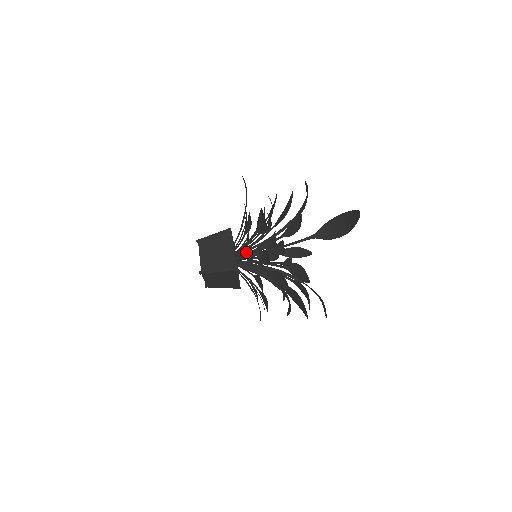
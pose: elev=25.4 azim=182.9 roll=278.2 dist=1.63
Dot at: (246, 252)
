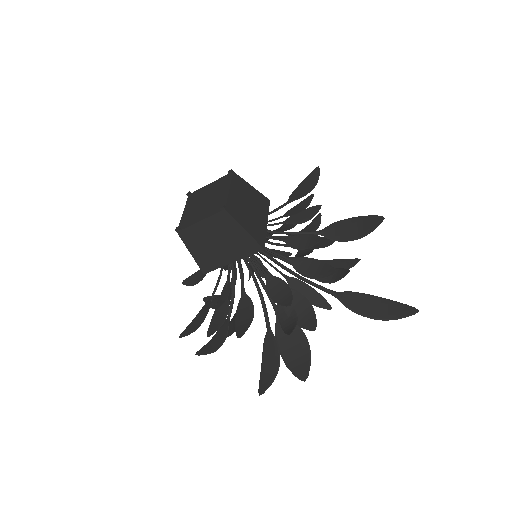
Dot at: (292, 241)
